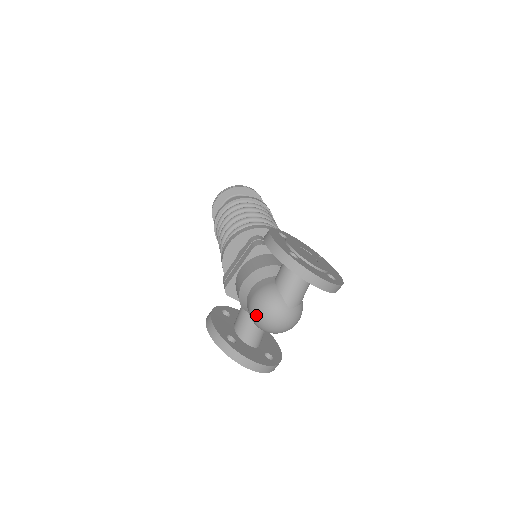
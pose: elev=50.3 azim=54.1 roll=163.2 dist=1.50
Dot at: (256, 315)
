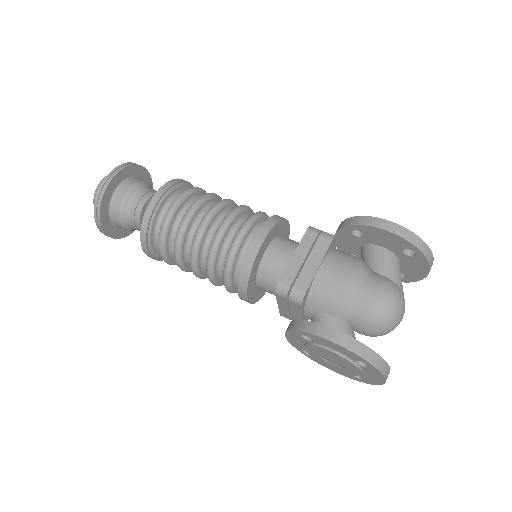
Dot at: (388, 316)
